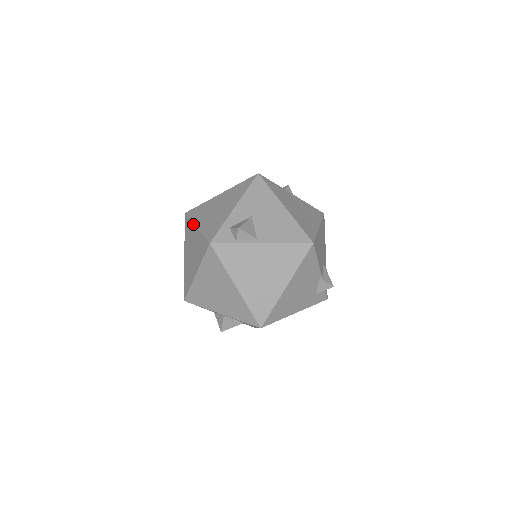
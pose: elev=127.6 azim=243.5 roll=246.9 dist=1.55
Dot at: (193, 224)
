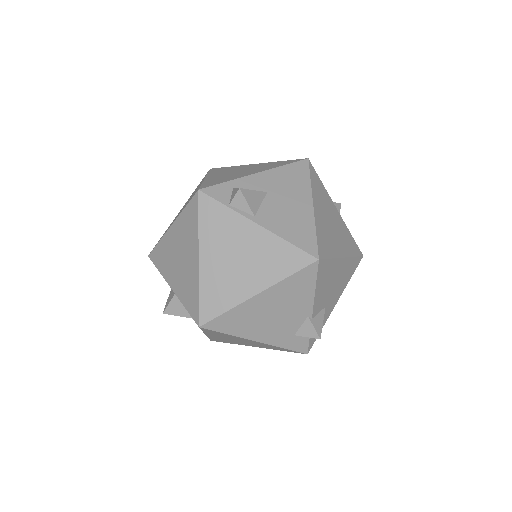
Dot at: (205, 176)
